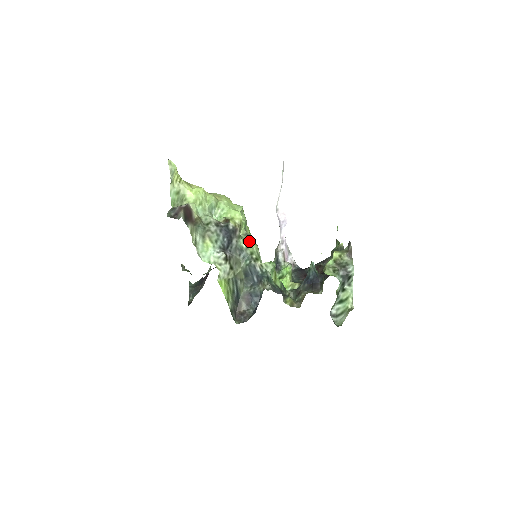
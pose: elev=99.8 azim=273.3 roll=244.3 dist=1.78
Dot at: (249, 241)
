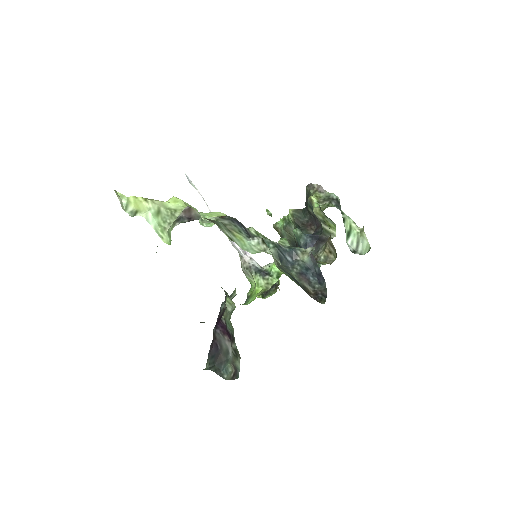
Dot at: (252, 228)
